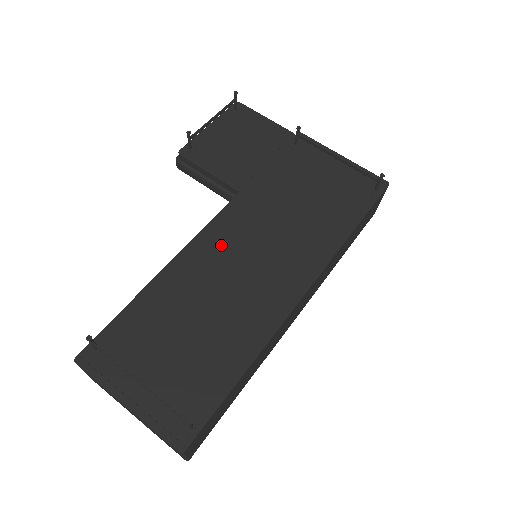
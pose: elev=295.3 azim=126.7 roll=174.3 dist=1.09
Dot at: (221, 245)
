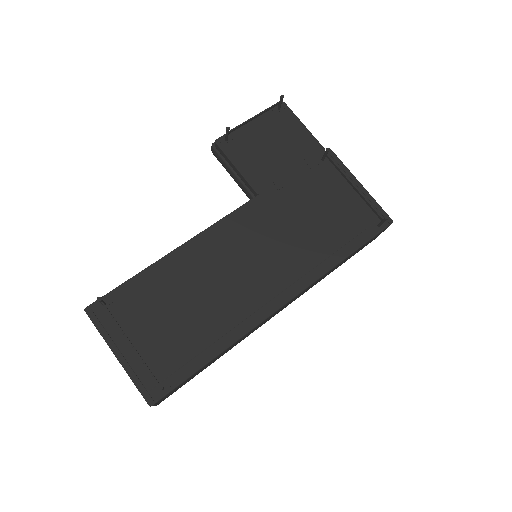
Dot at: (228, 242)
